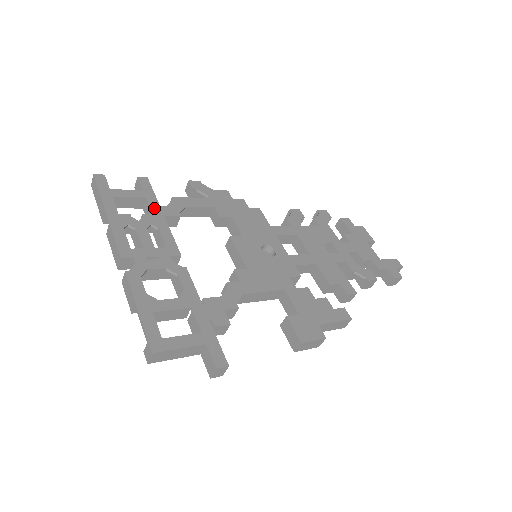
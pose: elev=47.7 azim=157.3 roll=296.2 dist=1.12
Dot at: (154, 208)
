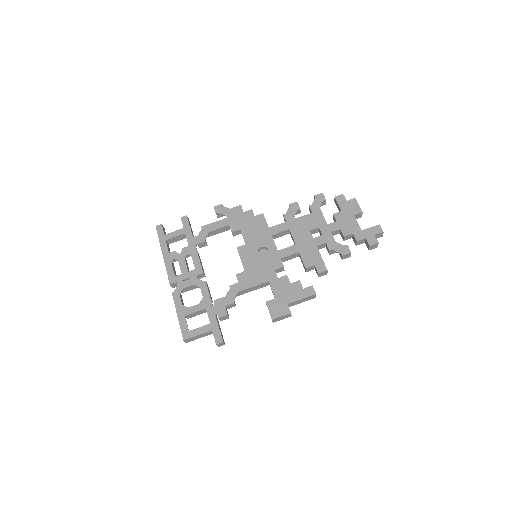
Dot at: (189, 240)
